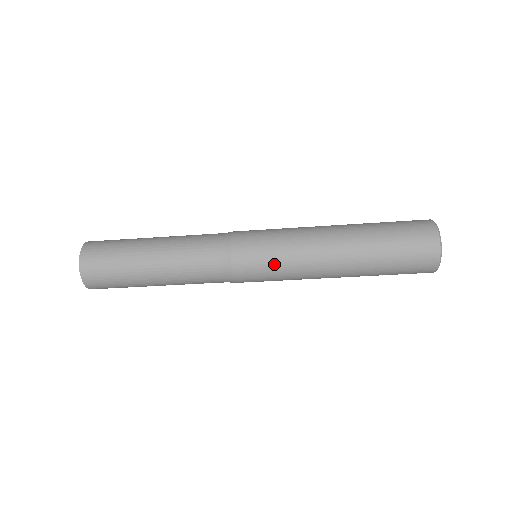
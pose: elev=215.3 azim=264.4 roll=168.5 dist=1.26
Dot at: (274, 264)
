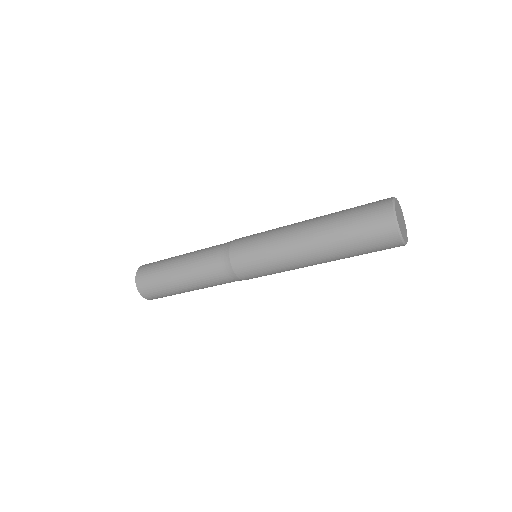
Dot at: (270, 273)
